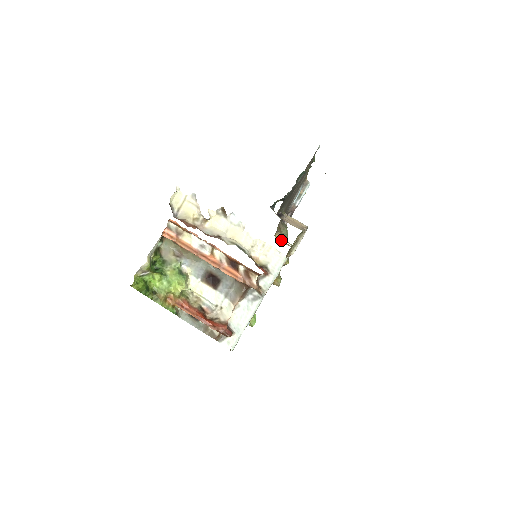
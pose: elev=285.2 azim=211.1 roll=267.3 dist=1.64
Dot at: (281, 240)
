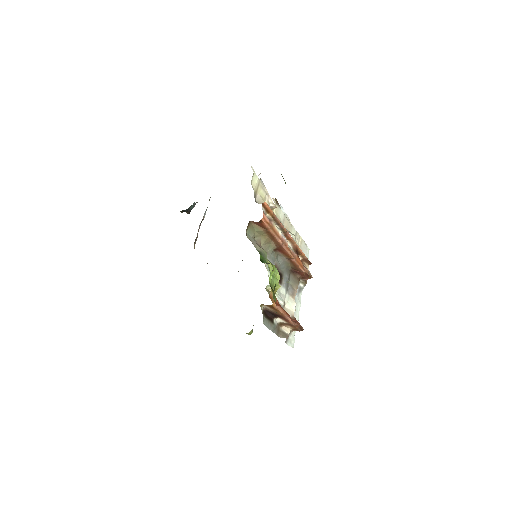
Dot at: occluded
